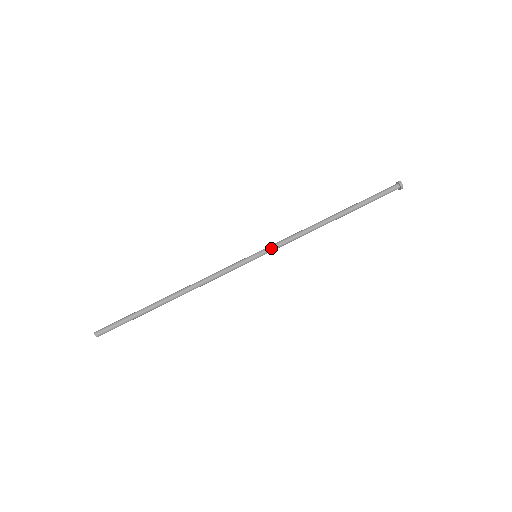
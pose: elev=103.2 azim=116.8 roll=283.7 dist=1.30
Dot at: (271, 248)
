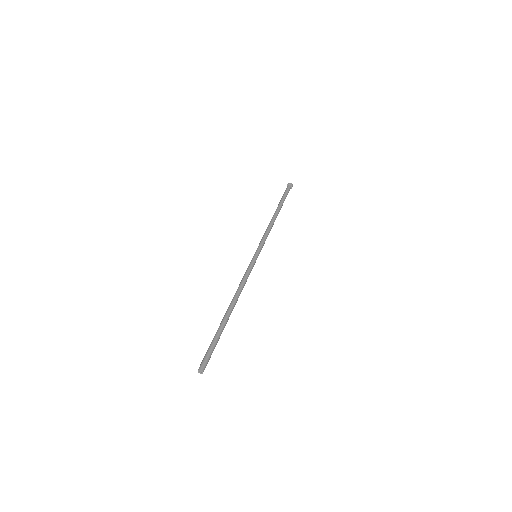
Dot at: (259, 246)
